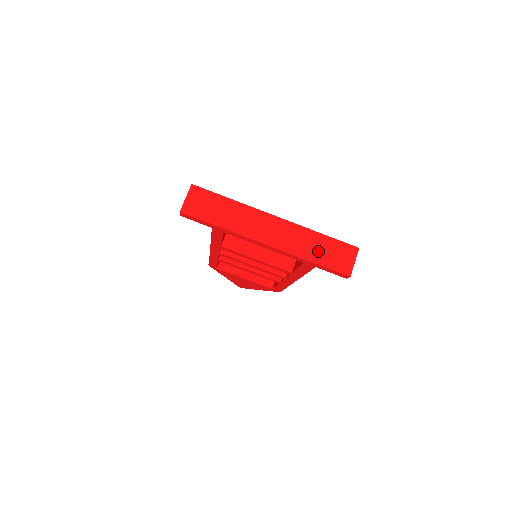
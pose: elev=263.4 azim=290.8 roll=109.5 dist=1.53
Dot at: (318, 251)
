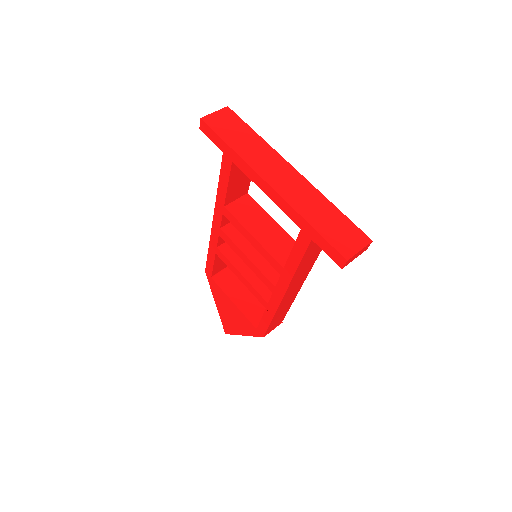
Dot at: (323, 219)
